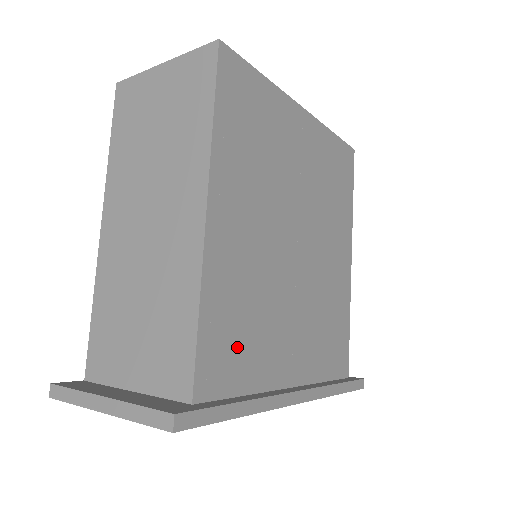
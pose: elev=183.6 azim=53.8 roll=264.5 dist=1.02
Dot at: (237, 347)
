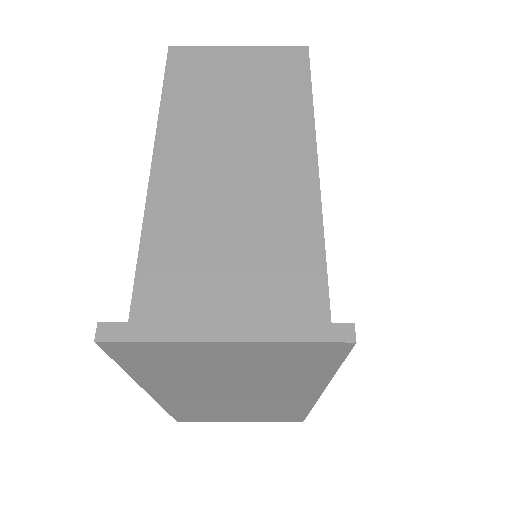
Dot at: occluded
